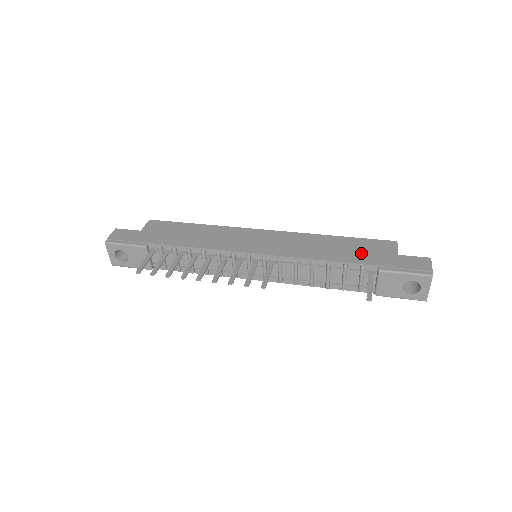
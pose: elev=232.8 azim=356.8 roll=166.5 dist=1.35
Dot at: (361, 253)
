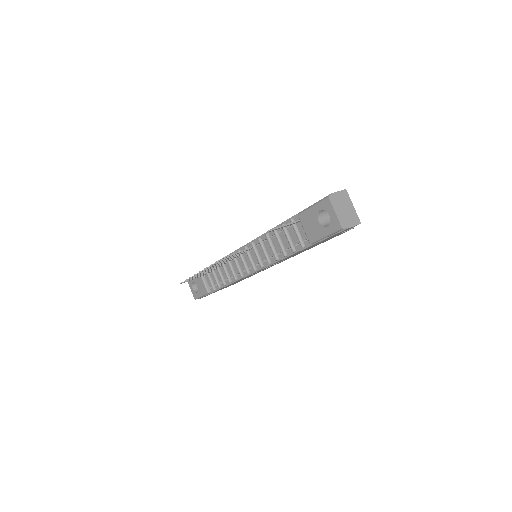
Dot at: occluded
